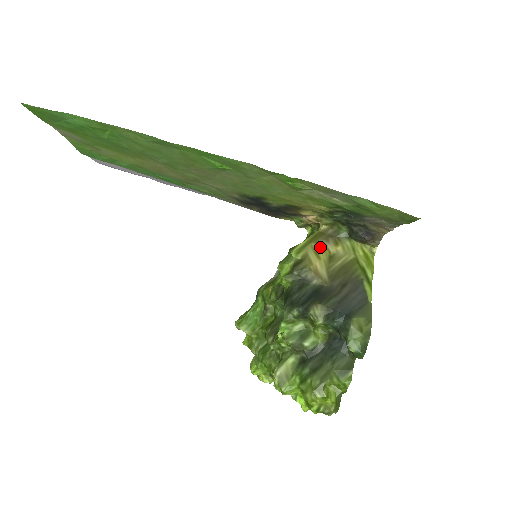
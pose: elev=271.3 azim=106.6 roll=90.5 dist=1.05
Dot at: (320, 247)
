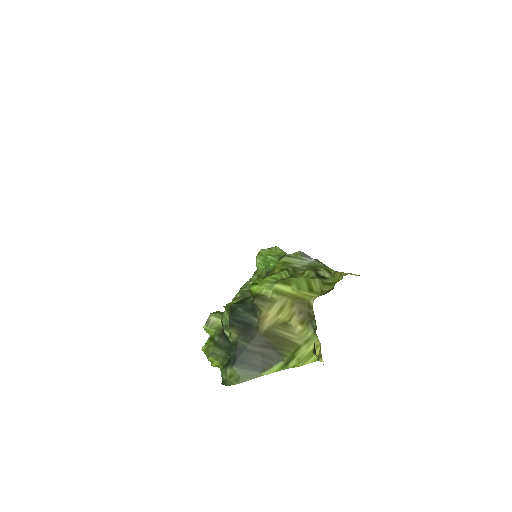
Dot at: (290, 309)
